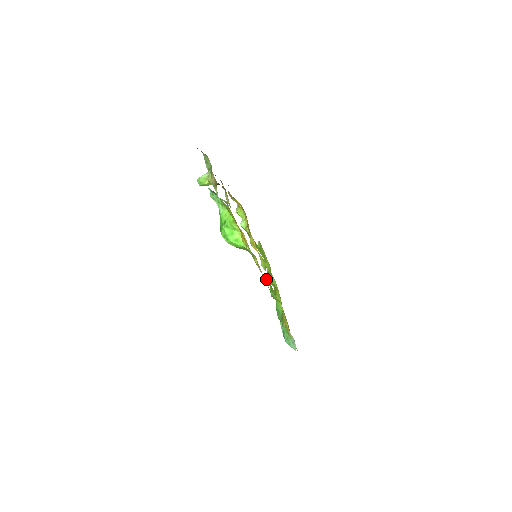
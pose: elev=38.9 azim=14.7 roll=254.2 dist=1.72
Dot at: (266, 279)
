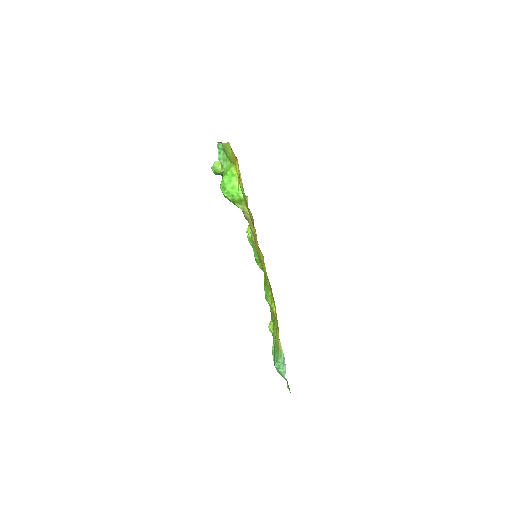
Dot at: occluded
